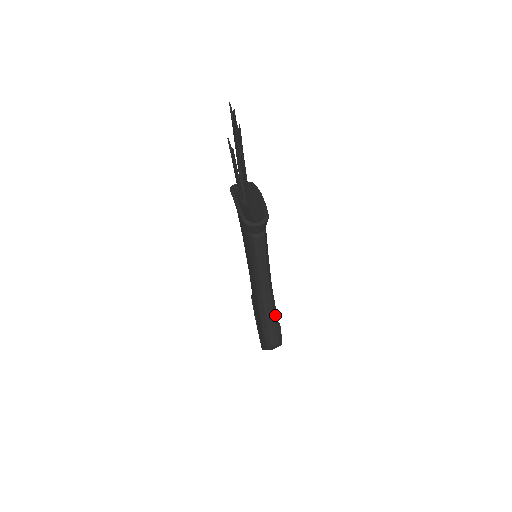
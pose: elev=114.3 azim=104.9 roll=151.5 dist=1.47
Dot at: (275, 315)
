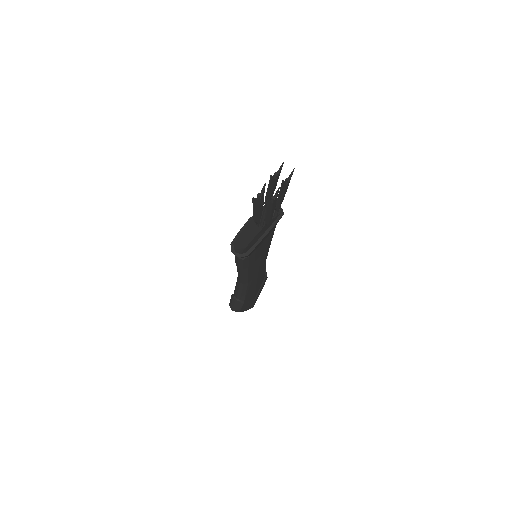
Dot at: (243, 296)
